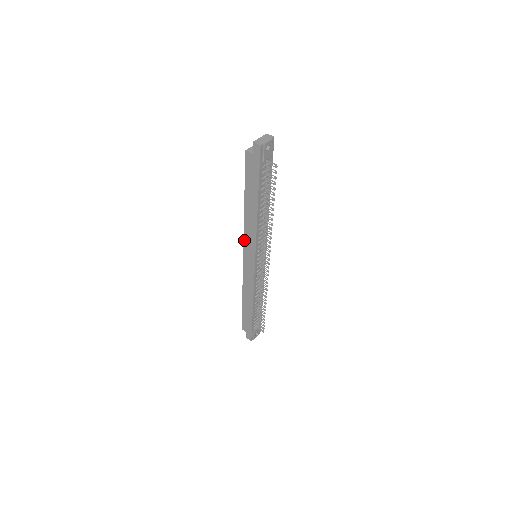
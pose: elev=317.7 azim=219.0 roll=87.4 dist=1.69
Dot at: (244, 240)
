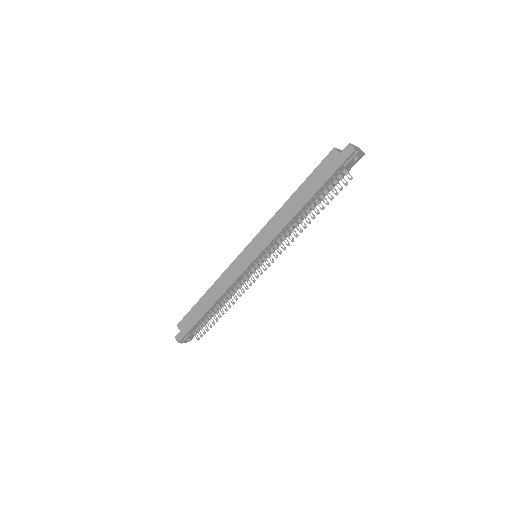
Dot at: (260, 232)
